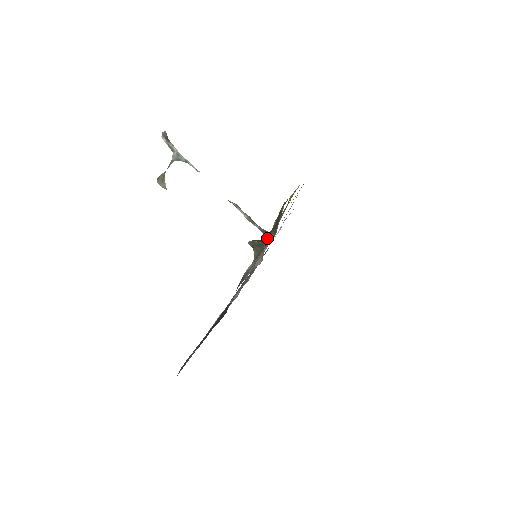
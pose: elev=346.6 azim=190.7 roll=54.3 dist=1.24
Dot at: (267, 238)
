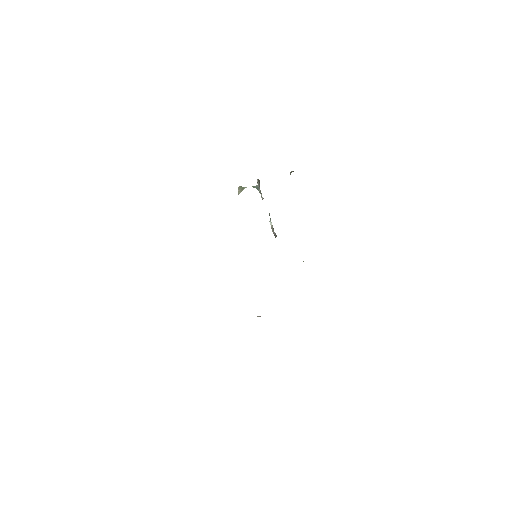
Dot at: occluded
